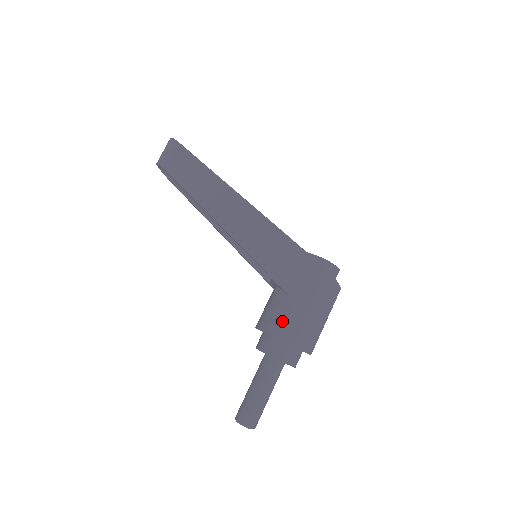
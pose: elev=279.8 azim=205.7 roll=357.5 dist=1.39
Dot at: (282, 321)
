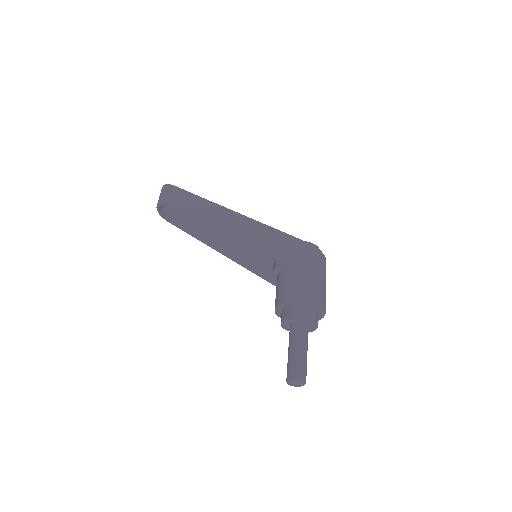
Dot at: (298, 287)
